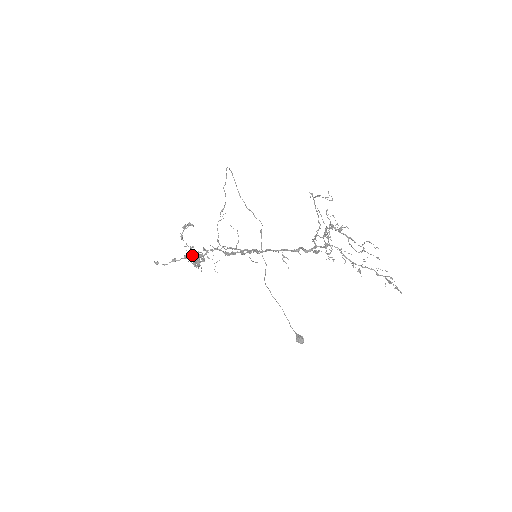
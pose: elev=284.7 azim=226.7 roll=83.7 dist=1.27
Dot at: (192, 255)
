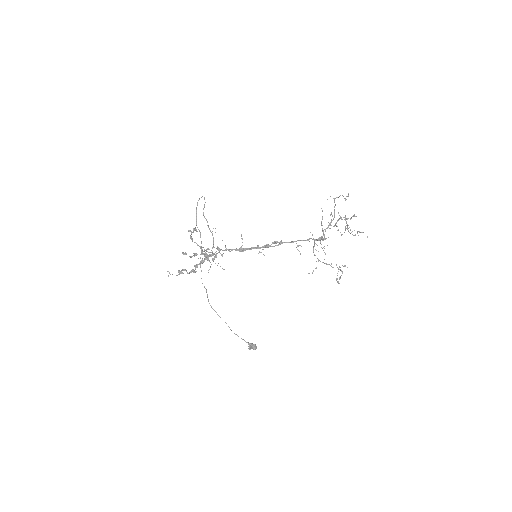
Dot at: occluded
